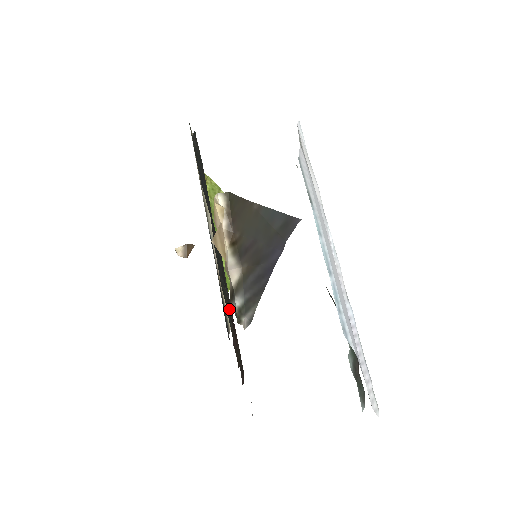
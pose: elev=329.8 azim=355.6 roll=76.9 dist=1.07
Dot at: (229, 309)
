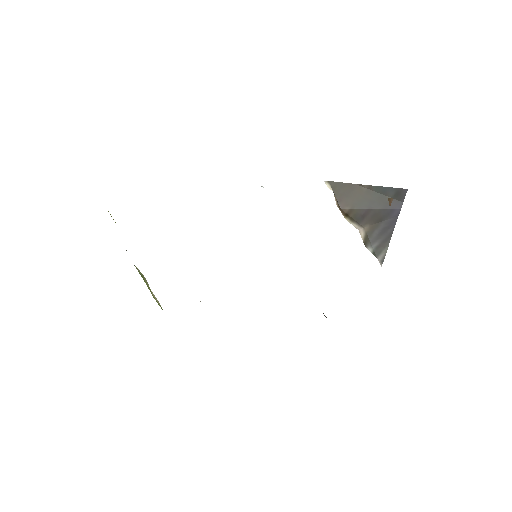
Dot at: occluded
